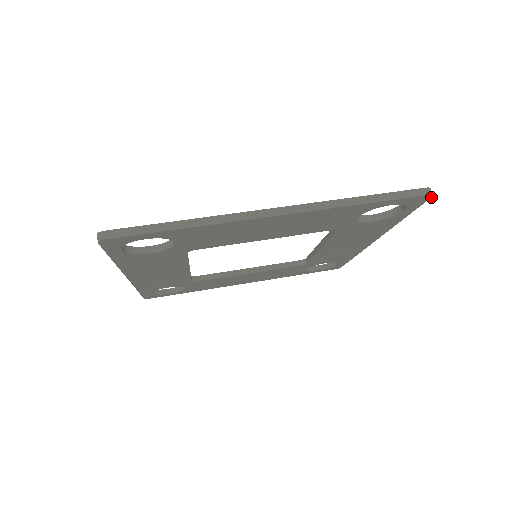
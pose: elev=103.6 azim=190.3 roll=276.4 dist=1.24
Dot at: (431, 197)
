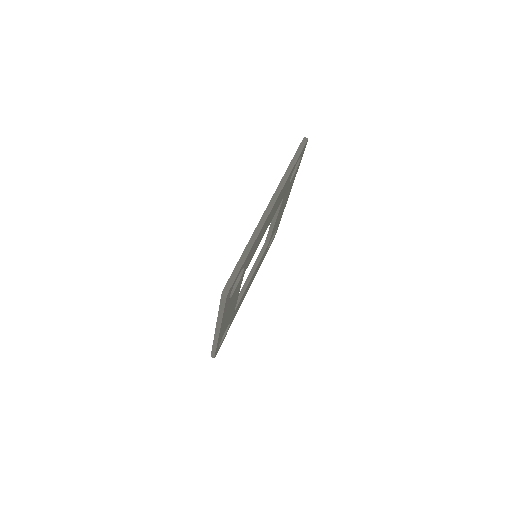
Dot at: occluded
